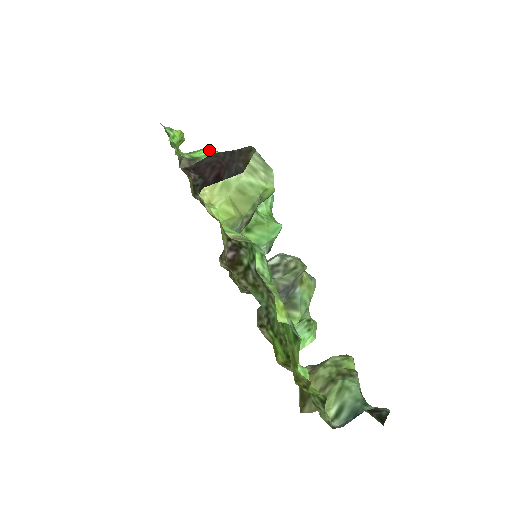
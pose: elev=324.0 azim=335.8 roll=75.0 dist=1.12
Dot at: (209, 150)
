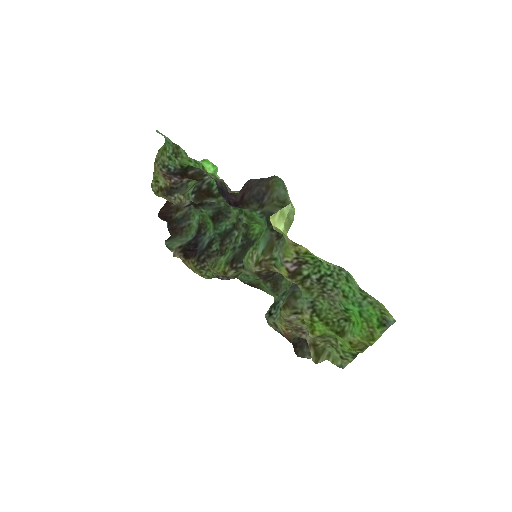
Dot at: (213, 165)
